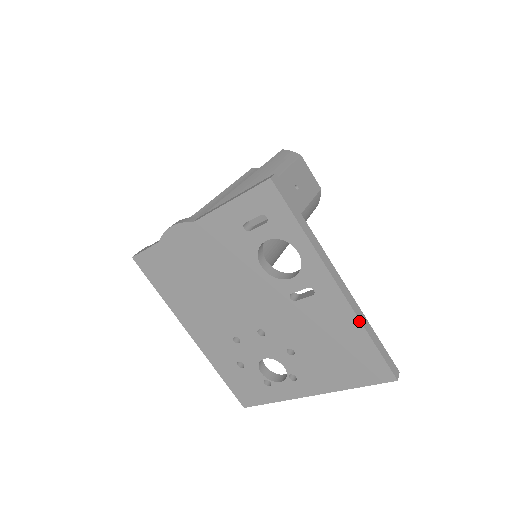
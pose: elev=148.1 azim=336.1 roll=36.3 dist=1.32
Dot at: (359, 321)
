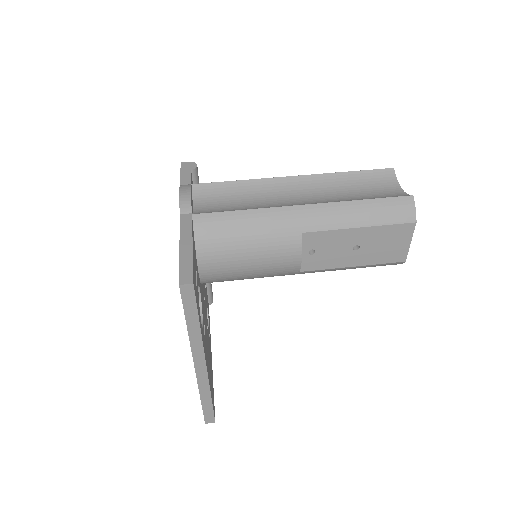
Dot at: (198, 388)
